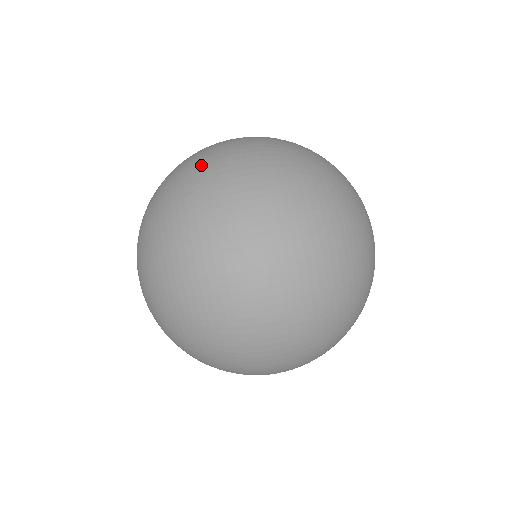
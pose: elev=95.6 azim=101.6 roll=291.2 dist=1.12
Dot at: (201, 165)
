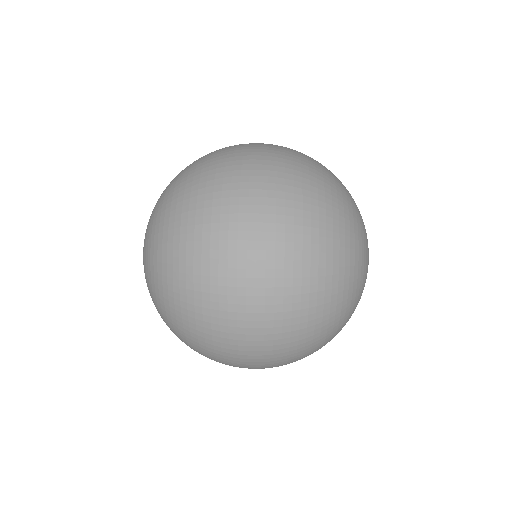
Dot at: (222, 155)
